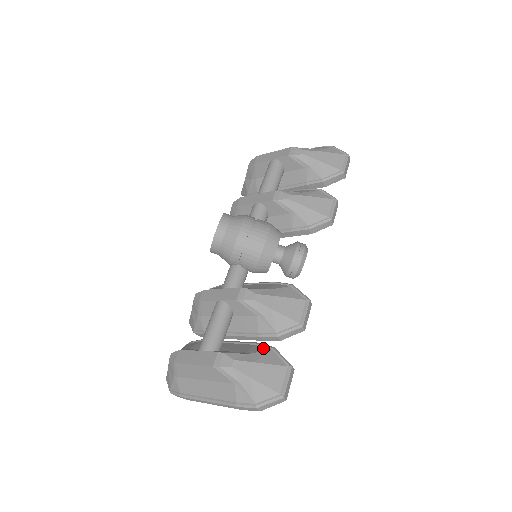
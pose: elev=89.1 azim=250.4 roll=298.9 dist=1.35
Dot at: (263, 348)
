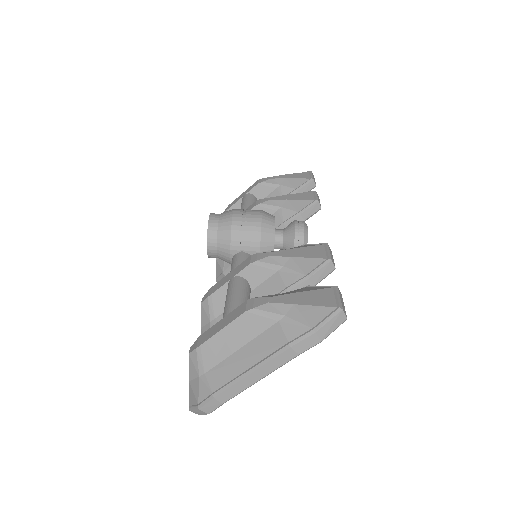
Dot at: occluded
